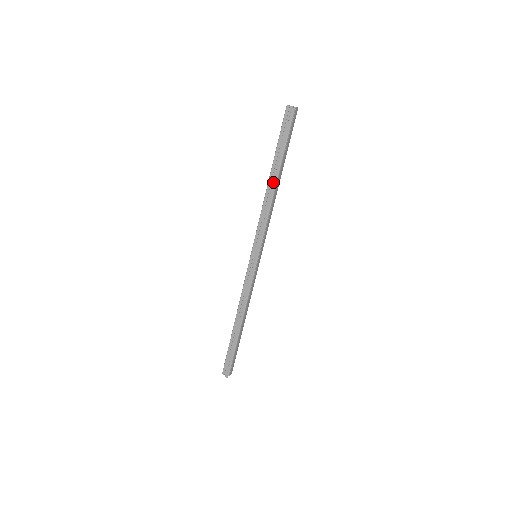
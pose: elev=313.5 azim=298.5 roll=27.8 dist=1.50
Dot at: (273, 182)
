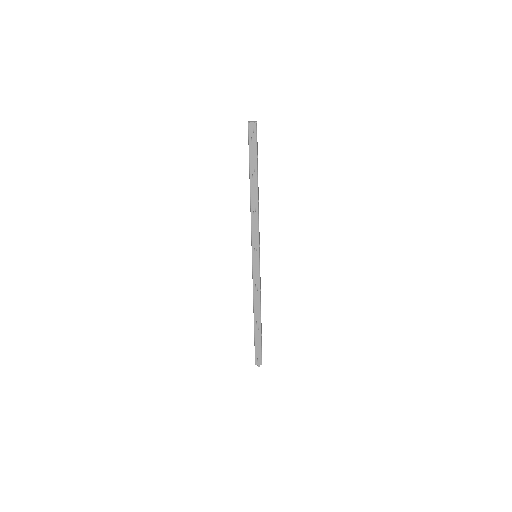
Dot at: (255, 190)
